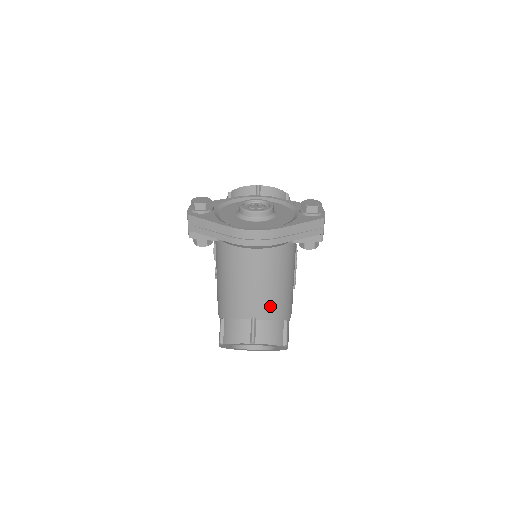
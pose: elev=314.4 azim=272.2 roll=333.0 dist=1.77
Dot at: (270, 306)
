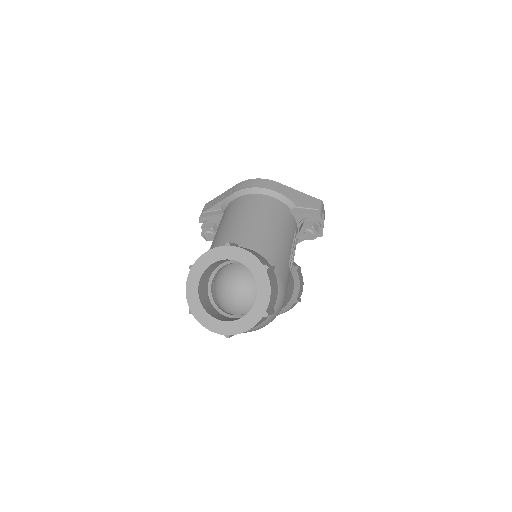
Dot at: (257, 239)
